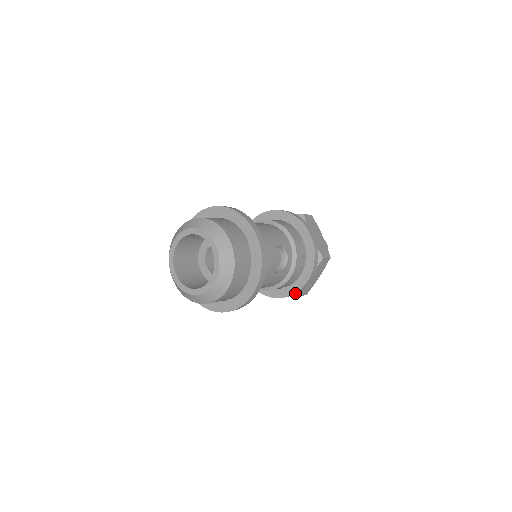
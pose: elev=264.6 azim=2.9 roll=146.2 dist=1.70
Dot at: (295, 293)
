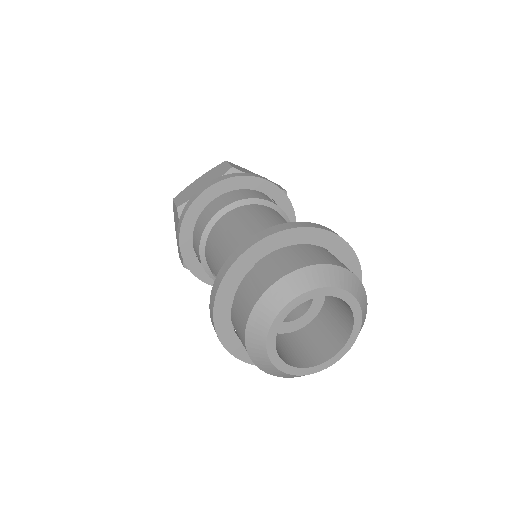
Dot at: occluded
